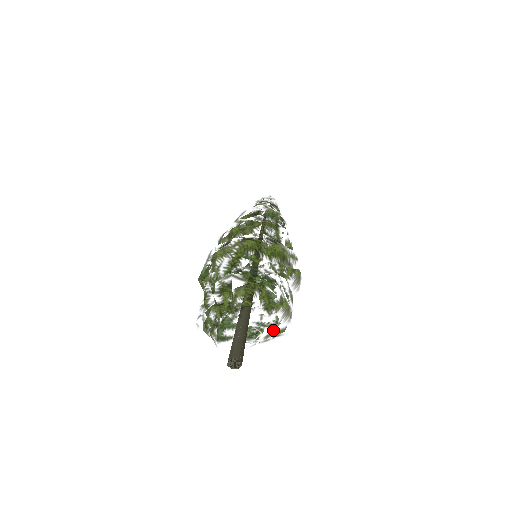
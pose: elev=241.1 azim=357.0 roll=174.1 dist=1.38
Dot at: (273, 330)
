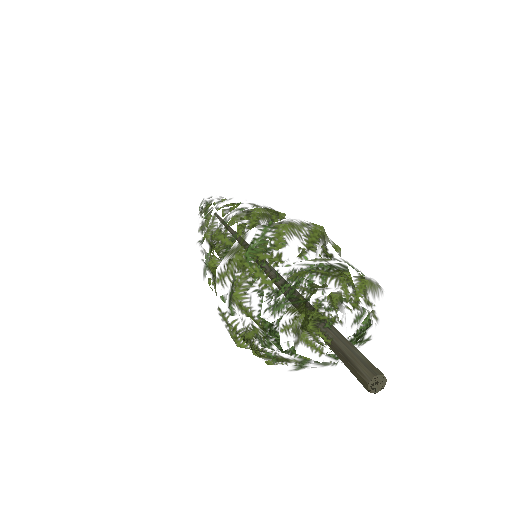
Dot at: occluded
